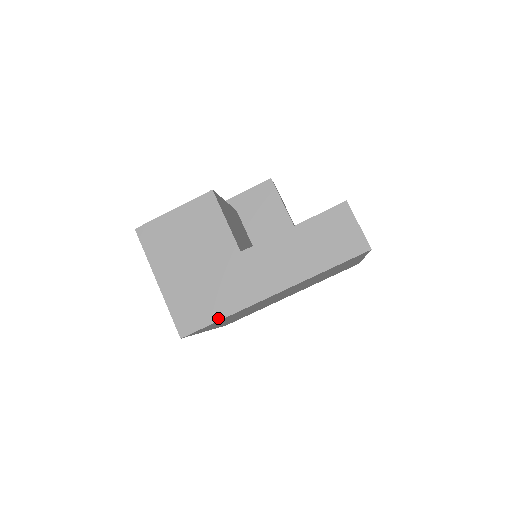
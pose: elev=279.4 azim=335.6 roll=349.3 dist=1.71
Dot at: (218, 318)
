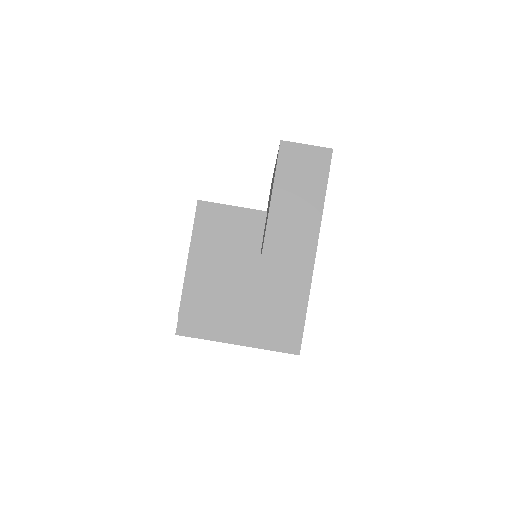
Dot at: (304, 311)
